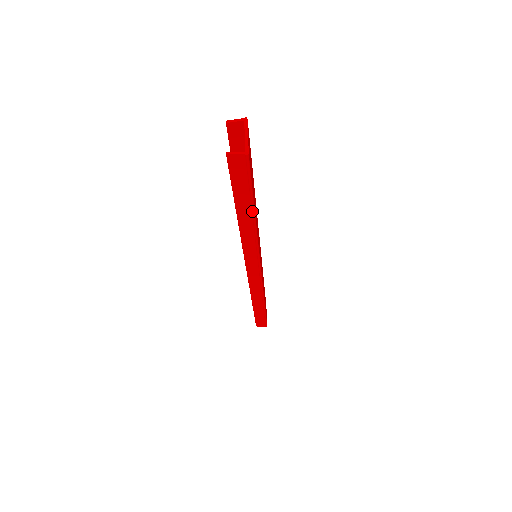
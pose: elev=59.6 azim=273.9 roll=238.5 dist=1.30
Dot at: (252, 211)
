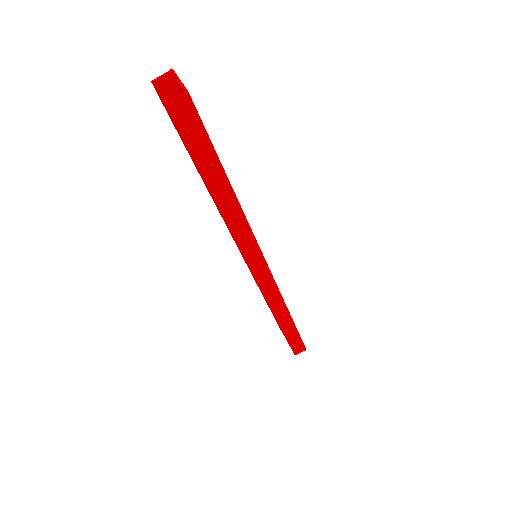
Dot at: (225, 179)
